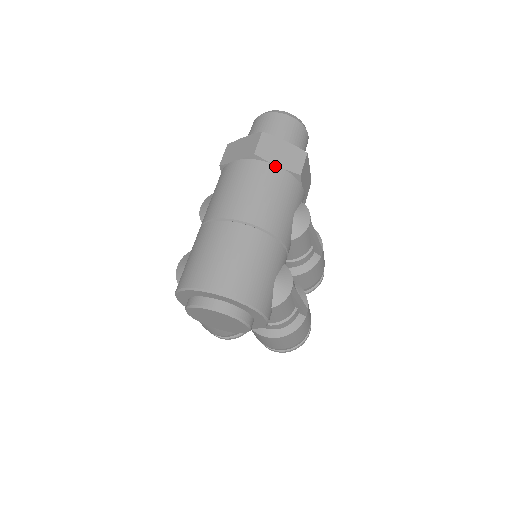
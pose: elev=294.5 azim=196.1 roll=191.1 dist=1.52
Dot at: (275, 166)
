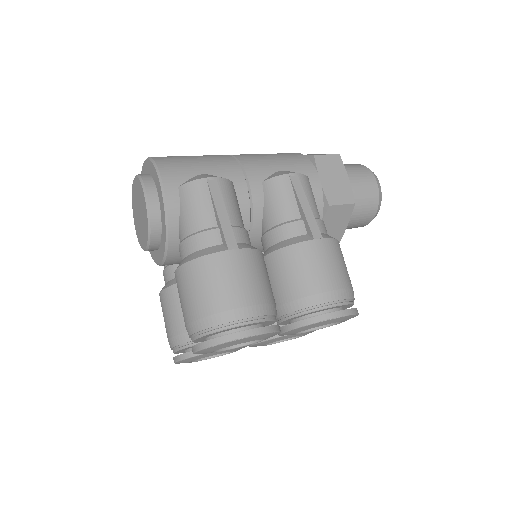
Dot at: occluded
